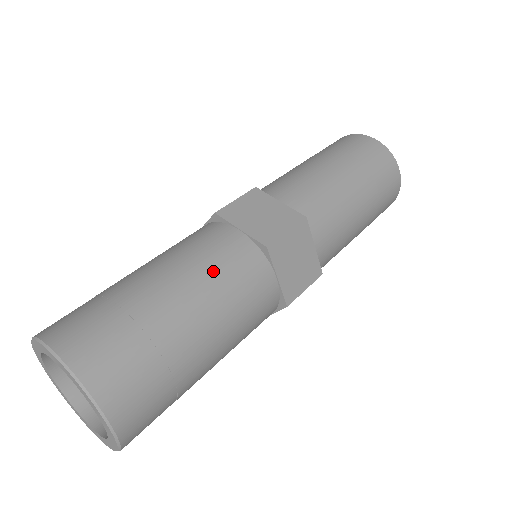
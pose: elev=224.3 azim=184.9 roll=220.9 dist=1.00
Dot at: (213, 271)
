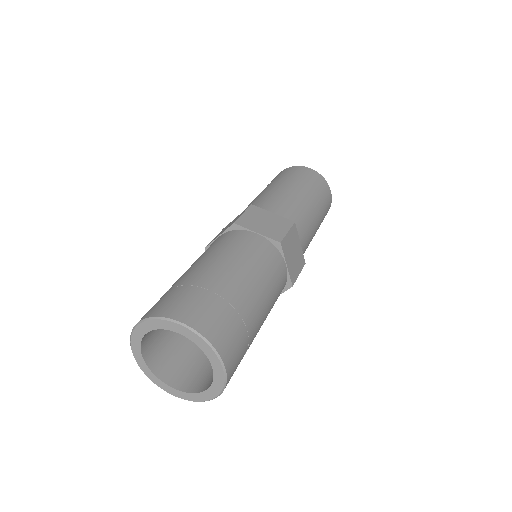
Dot at: (274, 299)
